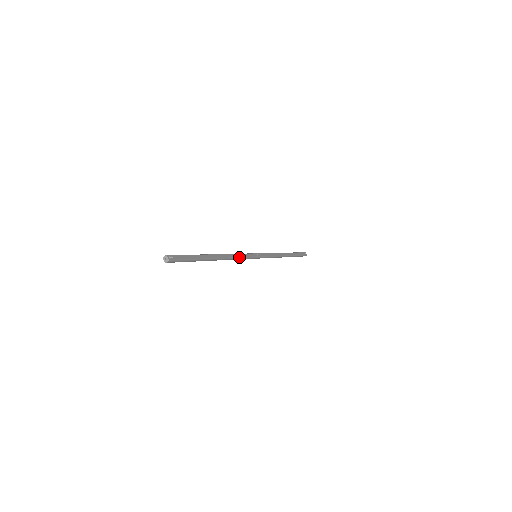
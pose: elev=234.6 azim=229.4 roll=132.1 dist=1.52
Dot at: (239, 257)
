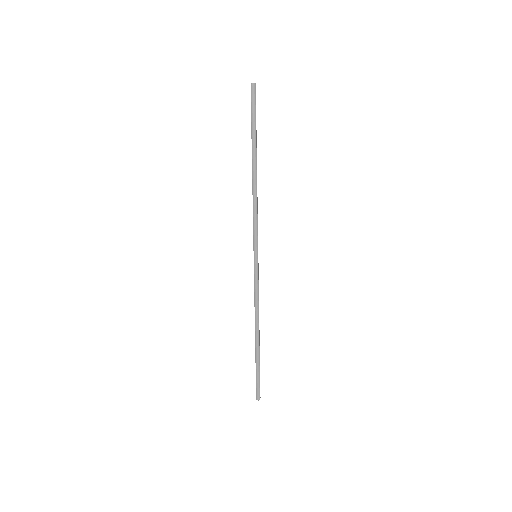
Dot at: occluded
